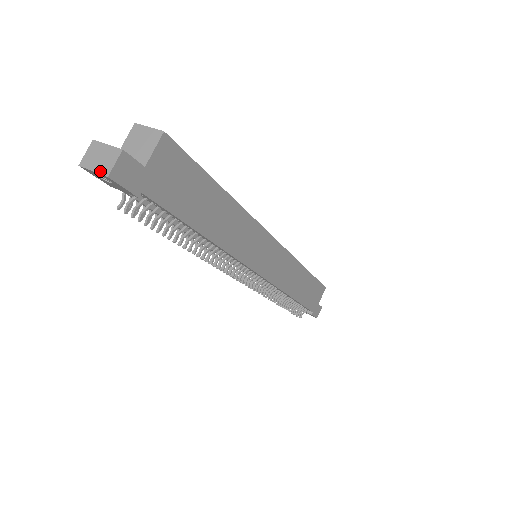
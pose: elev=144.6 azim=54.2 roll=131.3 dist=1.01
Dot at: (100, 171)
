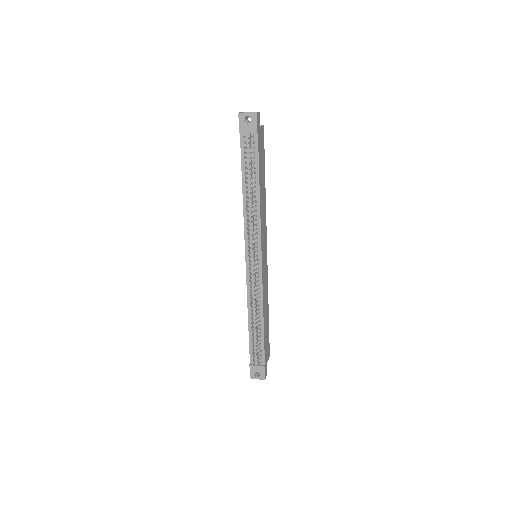
Dot at: (252, 112)
